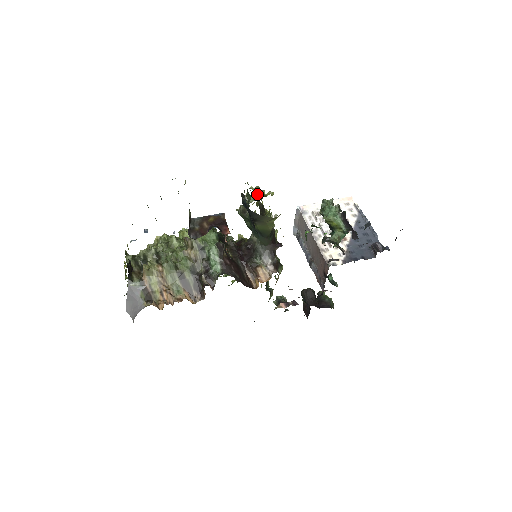
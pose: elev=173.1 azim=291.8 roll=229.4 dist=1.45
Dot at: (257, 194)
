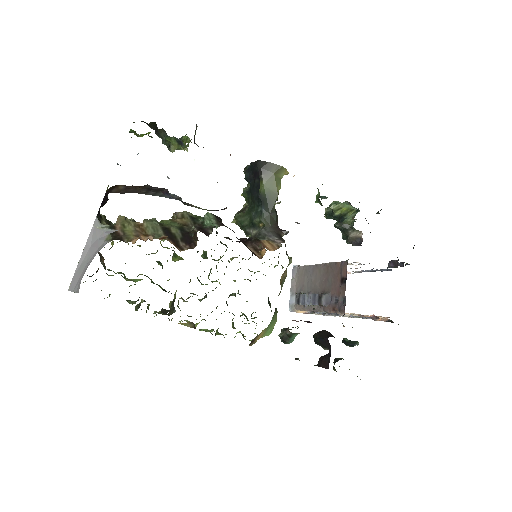
Dot at: occluded
